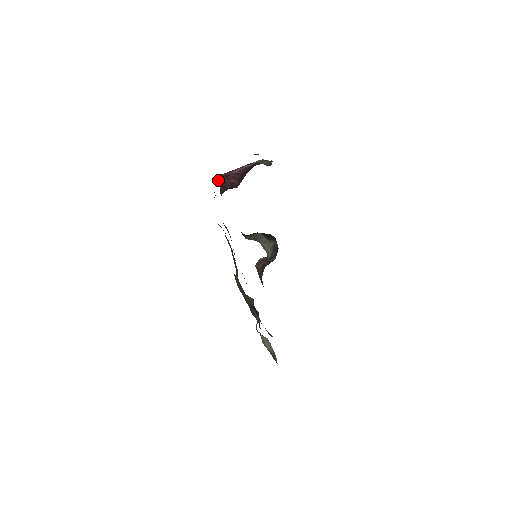
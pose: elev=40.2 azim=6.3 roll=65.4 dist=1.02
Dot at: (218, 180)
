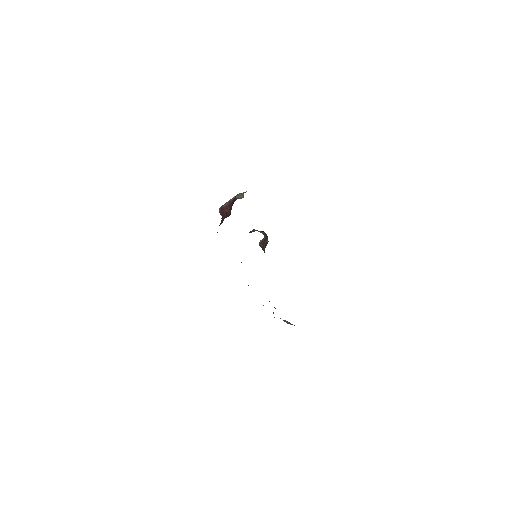
Dot at: (219, 211)
